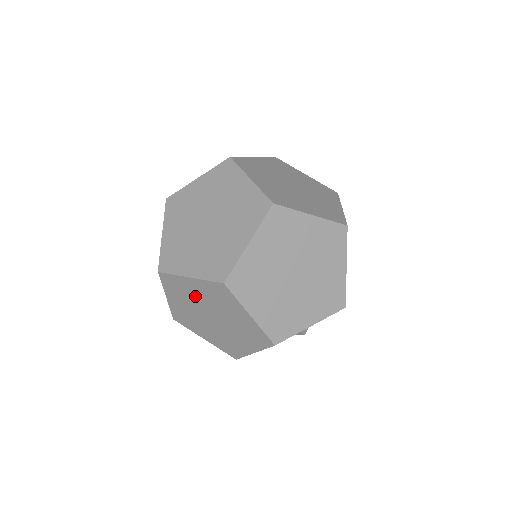
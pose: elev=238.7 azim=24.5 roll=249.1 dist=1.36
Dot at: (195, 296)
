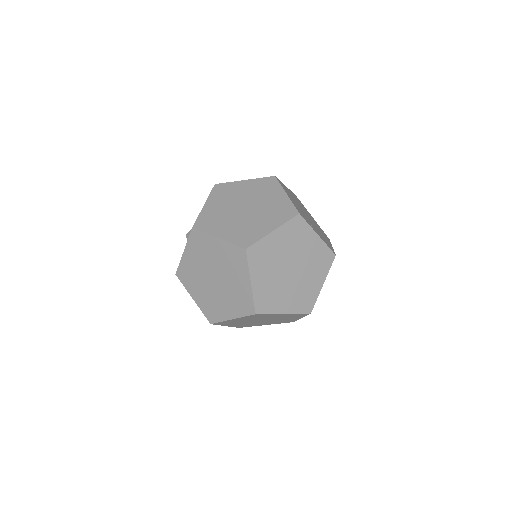
Dot at: (243, 321)
